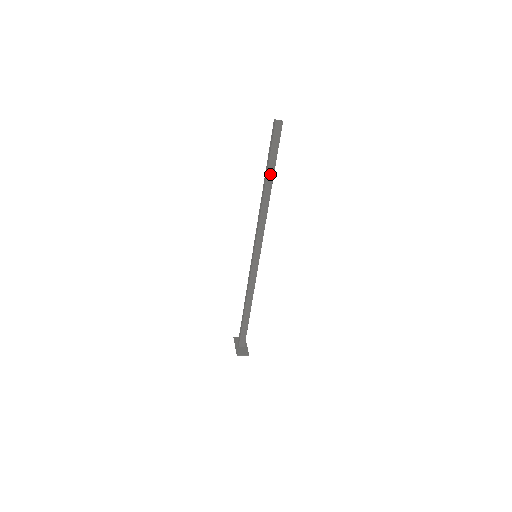
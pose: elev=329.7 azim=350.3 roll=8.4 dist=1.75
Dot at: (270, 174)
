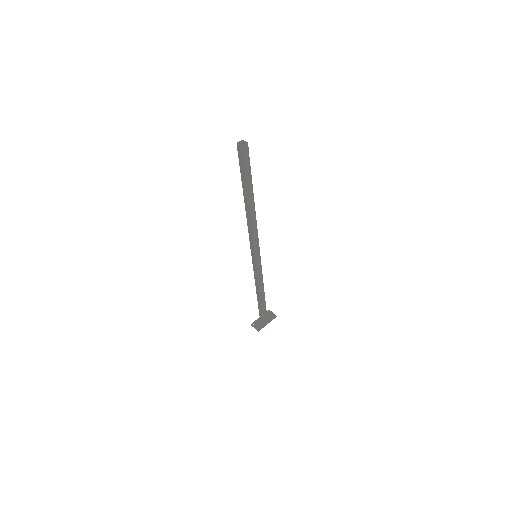
Dot at: (245, 191)
